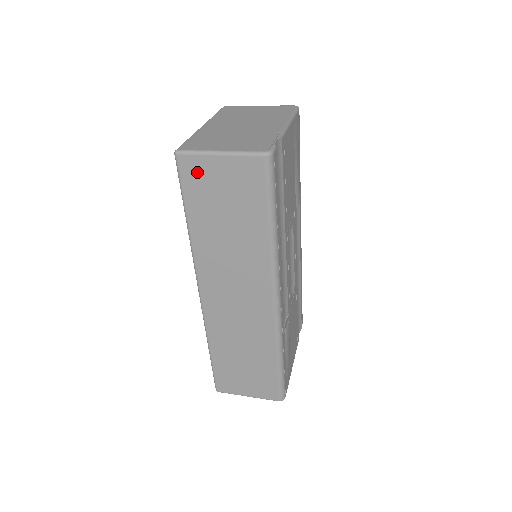
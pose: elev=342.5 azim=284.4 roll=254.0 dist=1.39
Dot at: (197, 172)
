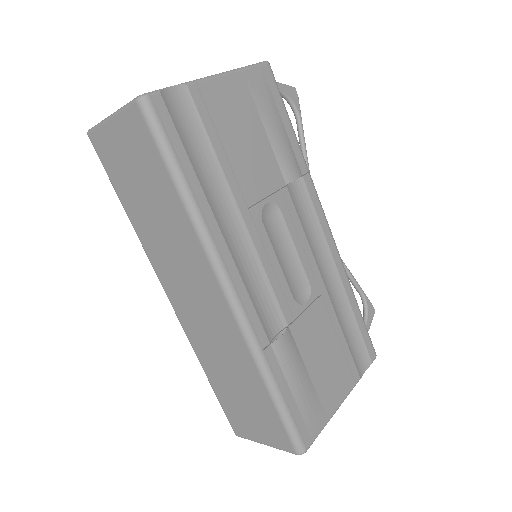
Dot at: (106, 148)
